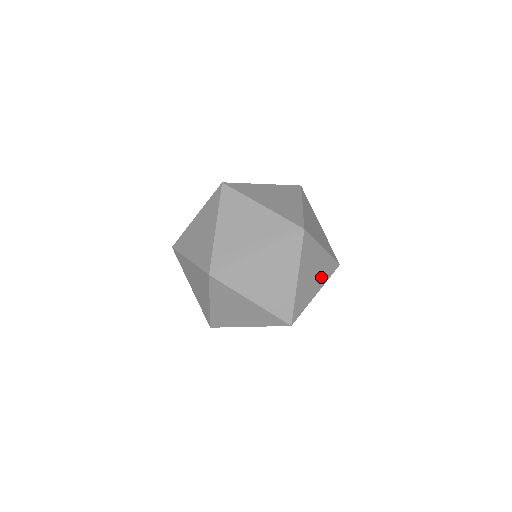
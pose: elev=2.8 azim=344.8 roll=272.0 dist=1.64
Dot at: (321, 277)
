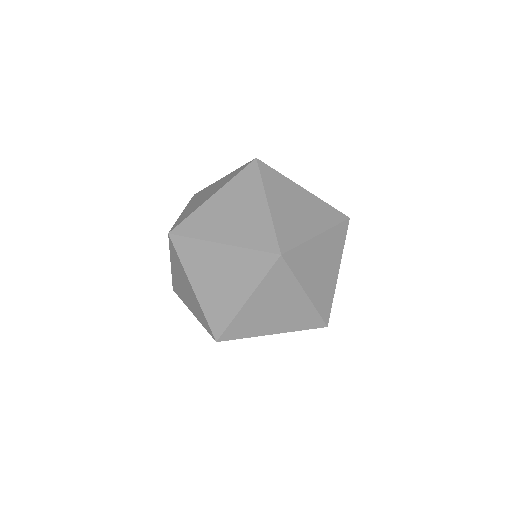
Dot at: (289, 321)
